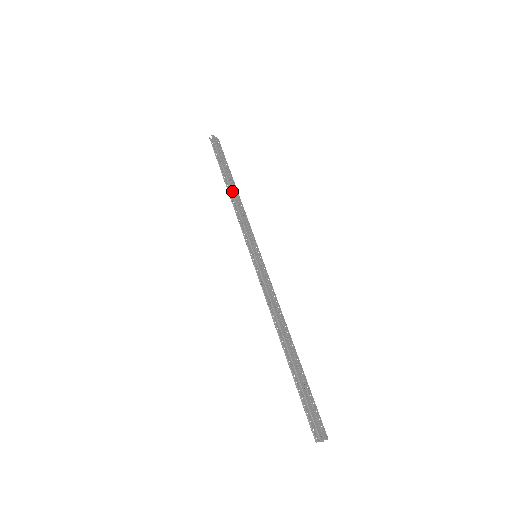
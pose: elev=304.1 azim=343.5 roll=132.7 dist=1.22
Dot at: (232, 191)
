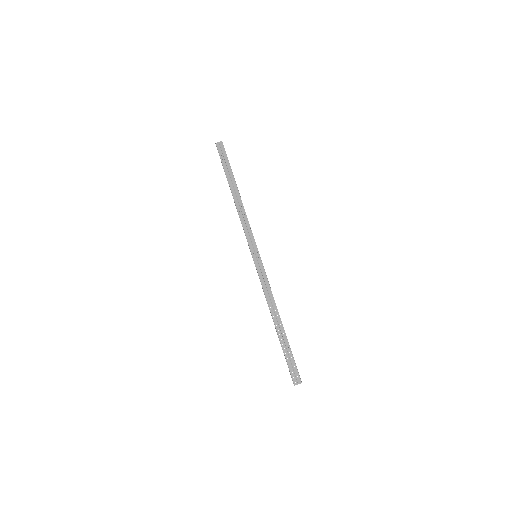
Dot at: (235, 201)
